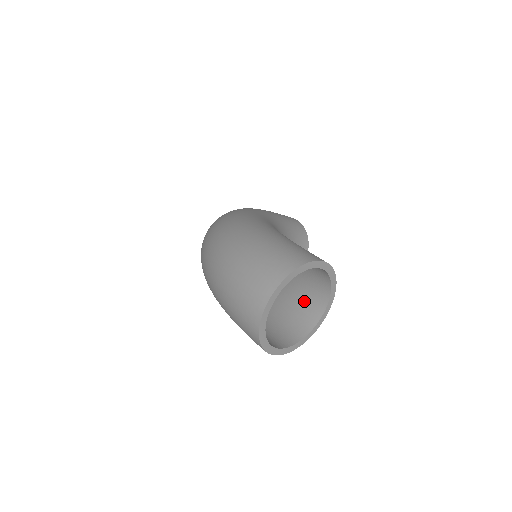
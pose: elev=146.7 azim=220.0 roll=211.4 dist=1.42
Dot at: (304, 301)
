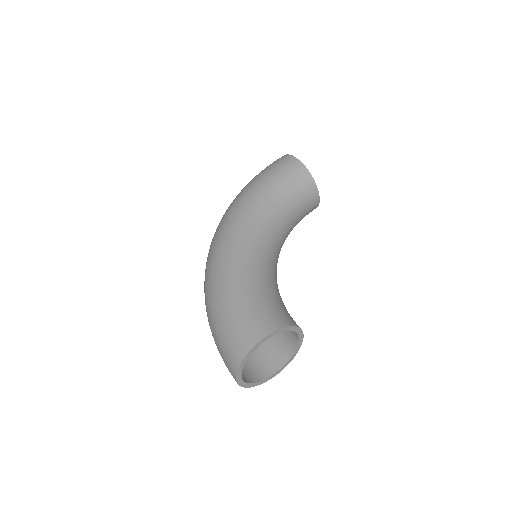
Dot at: occluded
